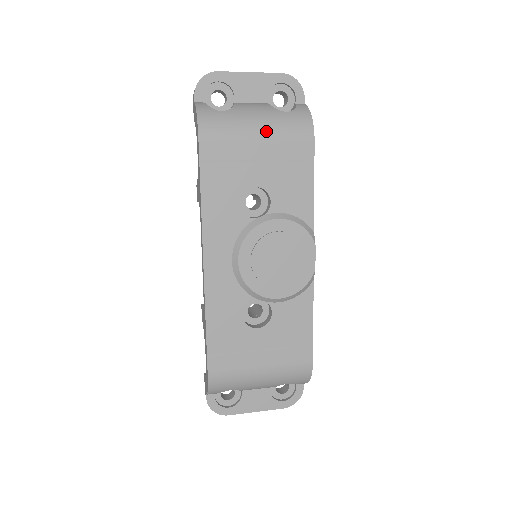
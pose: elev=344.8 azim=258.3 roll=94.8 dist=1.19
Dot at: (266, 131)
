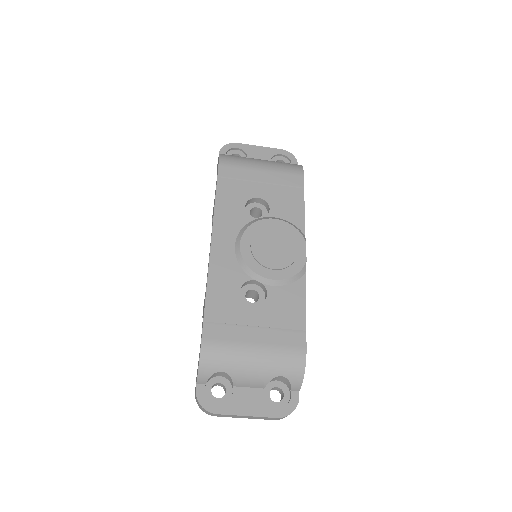
Dot at: (268, 167)
